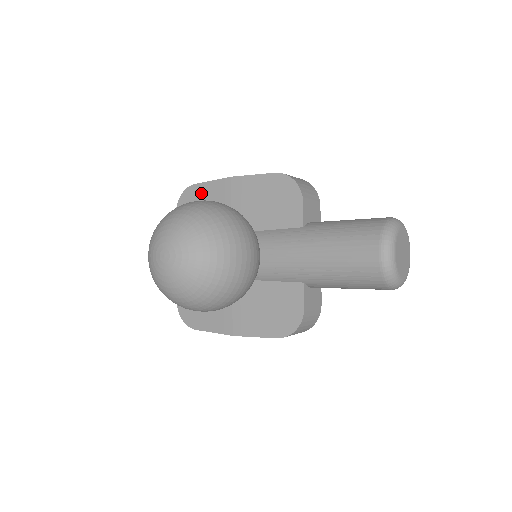
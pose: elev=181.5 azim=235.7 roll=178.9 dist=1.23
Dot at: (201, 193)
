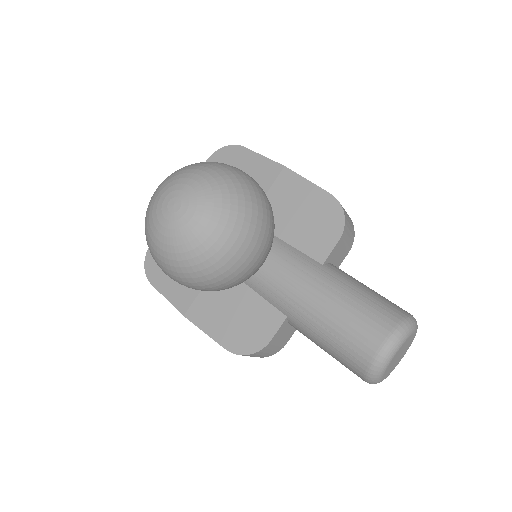
Dot at: (244, 160)
